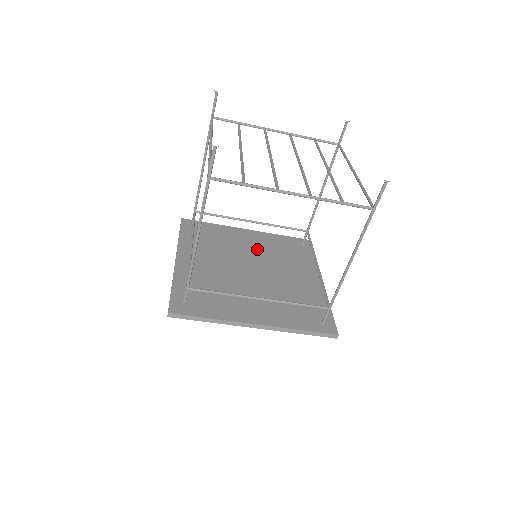
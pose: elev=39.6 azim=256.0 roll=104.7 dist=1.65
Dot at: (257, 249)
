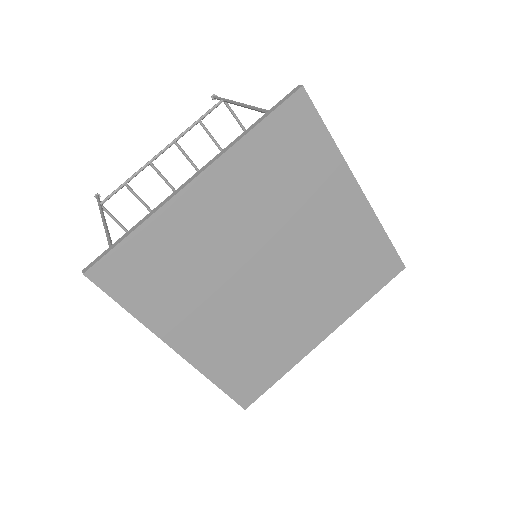
Dot at: occluded
